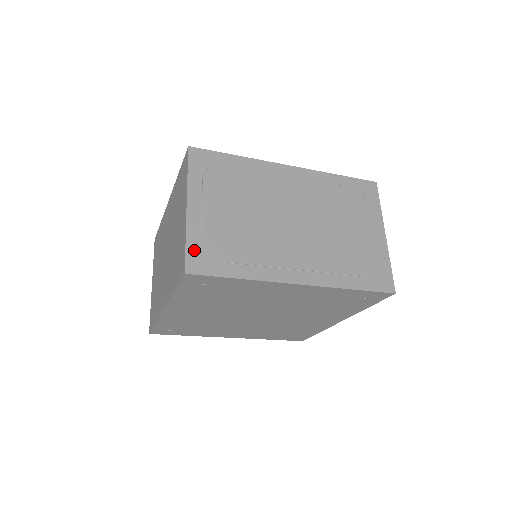
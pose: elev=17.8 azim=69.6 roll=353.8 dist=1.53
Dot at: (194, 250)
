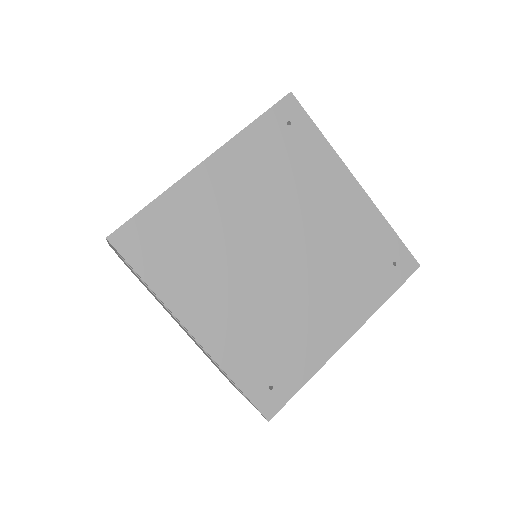
Dot at: occluded
